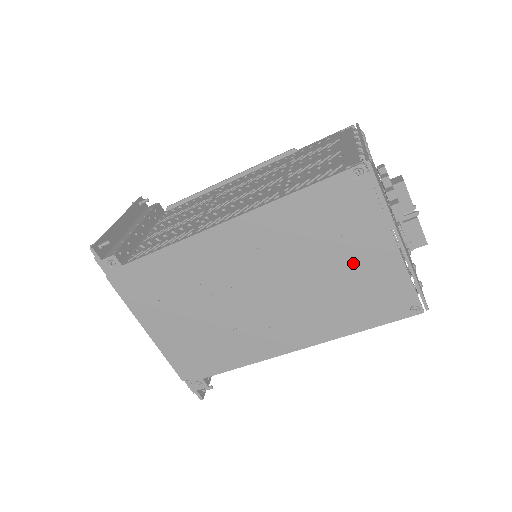
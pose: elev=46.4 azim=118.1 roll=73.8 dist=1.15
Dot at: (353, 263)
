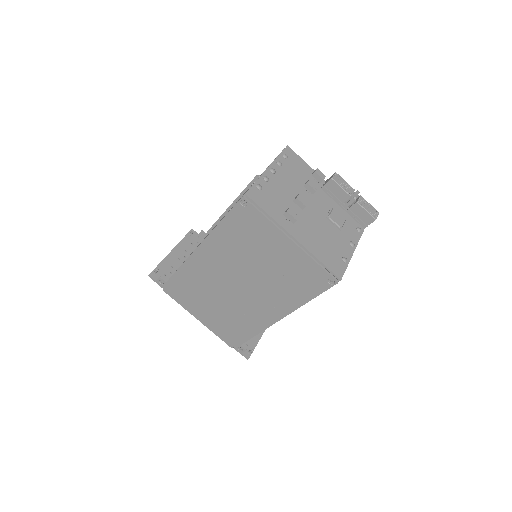
Dot at: (275, 258)
